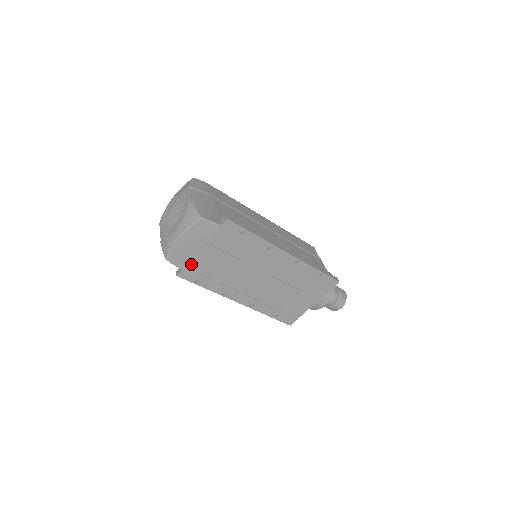
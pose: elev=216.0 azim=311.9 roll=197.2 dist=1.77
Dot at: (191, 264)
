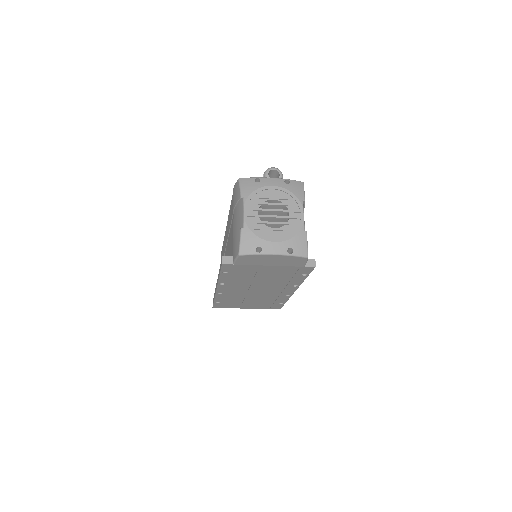
Dot at: (245, 265)
